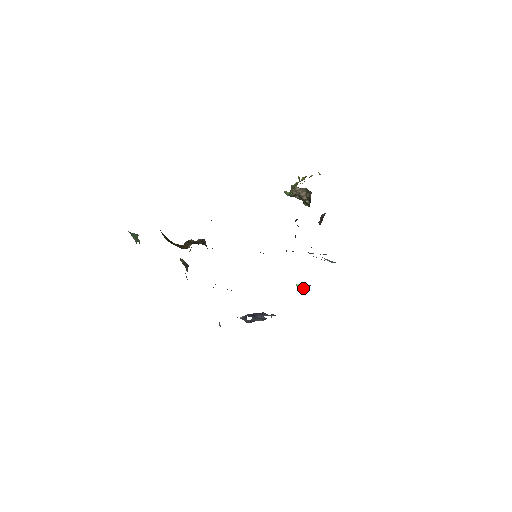
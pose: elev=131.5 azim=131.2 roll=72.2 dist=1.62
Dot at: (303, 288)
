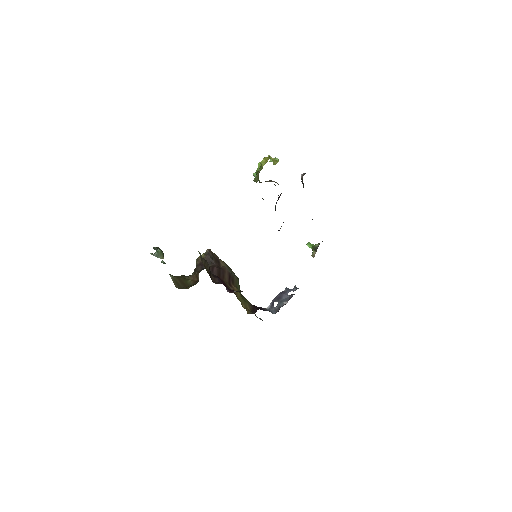
Dot at: (313, 251)
